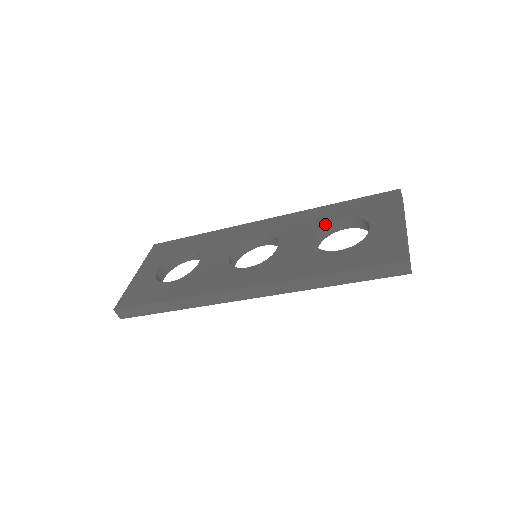
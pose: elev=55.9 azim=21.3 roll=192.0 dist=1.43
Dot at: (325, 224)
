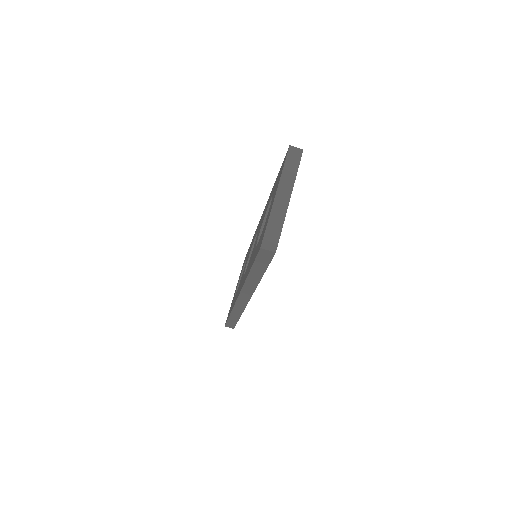
Dot at: (266, 212)
